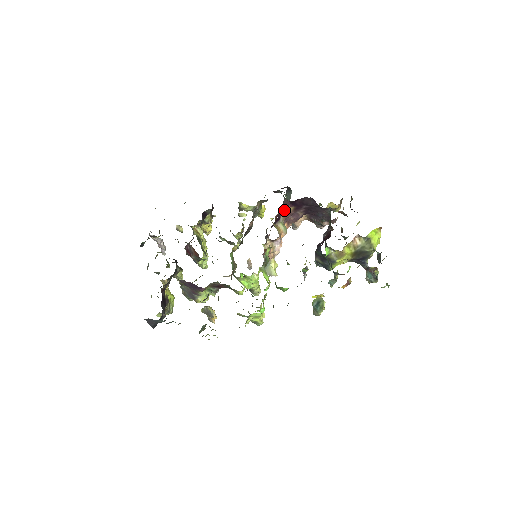
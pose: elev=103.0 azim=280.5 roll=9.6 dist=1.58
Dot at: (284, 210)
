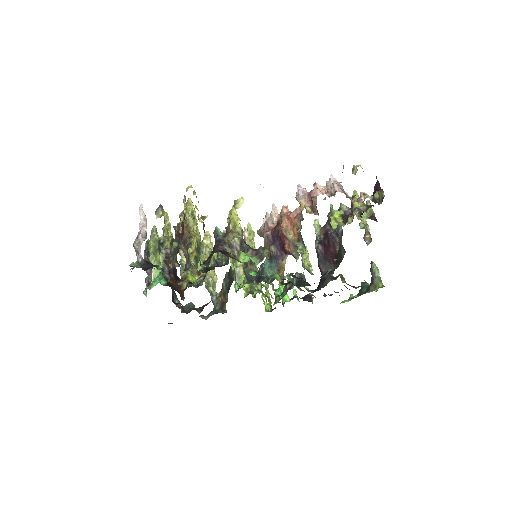
Dot at: (293, 256)
